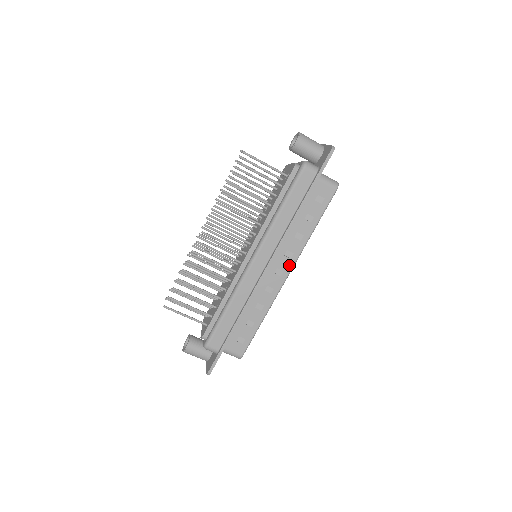
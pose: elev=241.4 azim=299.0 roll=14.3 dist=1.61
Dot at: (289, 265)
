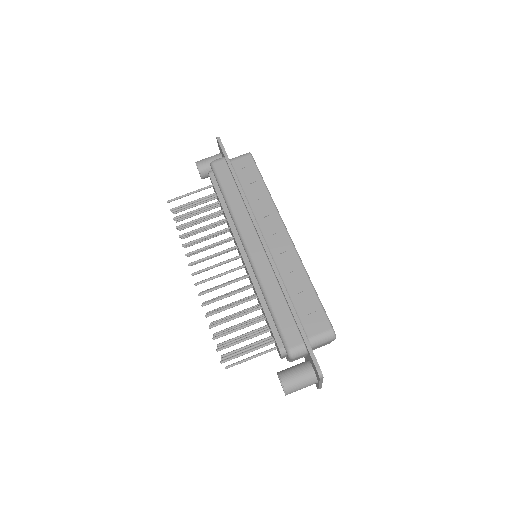
Dot at: (278, 224)
